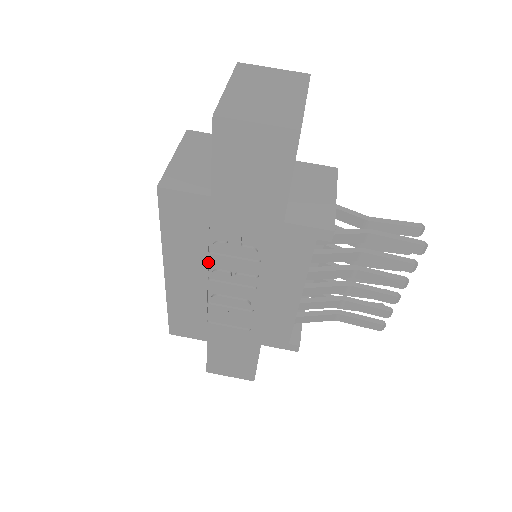
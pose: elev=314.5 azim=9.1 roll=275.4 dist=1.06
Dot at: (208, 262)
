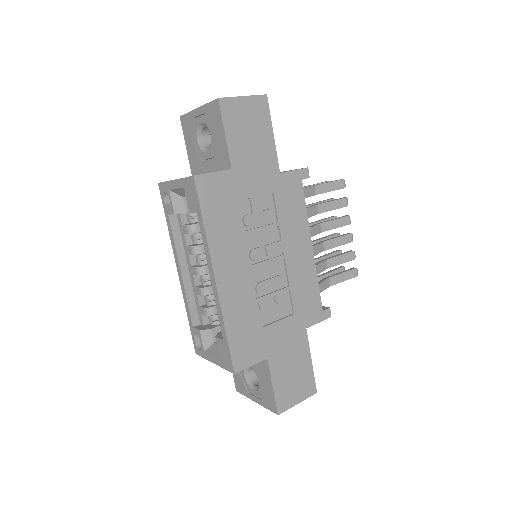
Dot at: (244, 244)
